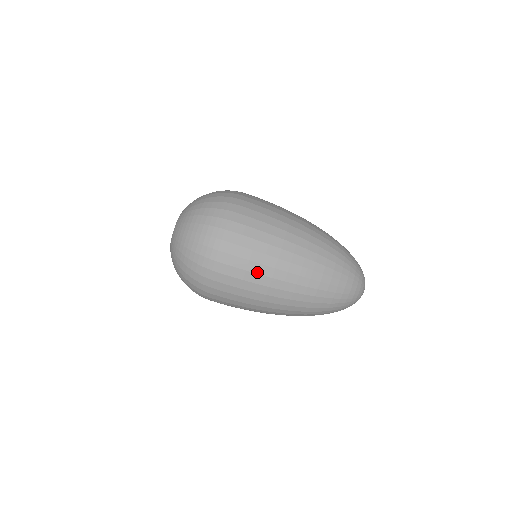
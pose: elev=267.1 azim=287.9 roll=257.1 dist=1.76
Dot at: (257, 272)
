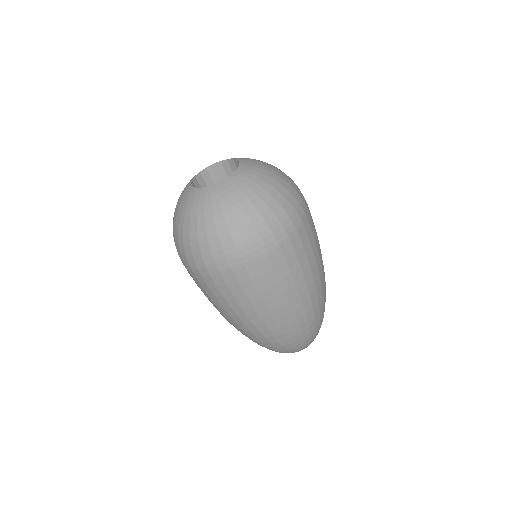
Dot at: (231, 305)
